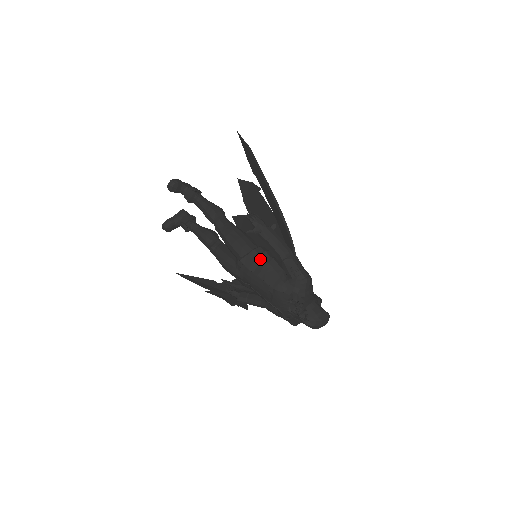
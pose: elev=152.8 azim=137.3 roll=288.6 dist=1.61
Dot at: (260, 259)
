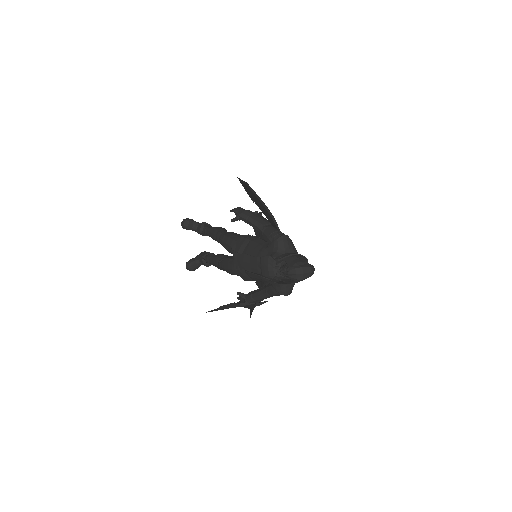
Dot at: (247, 241)
